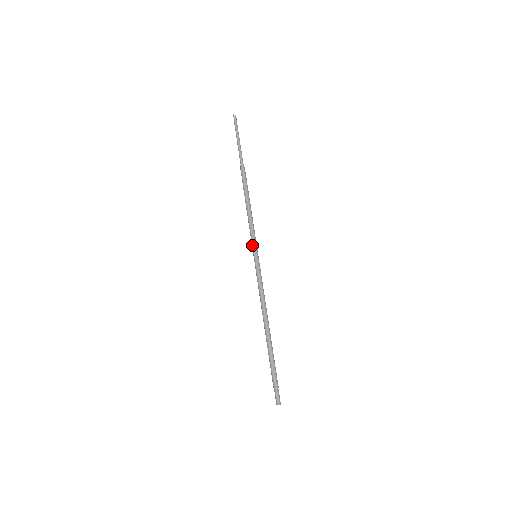
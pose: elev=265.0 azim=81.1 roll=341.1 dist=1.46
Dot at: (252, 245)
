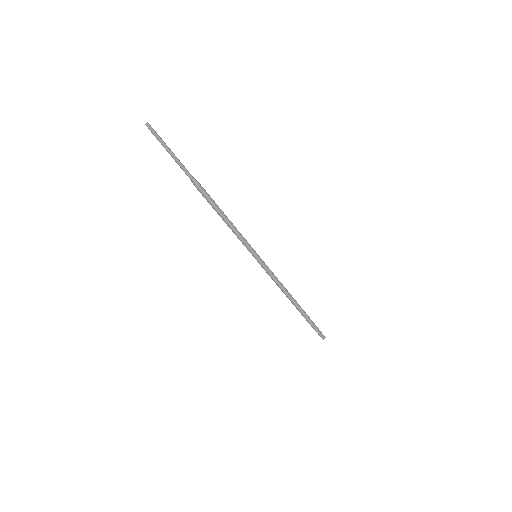
Dot at: occluded
